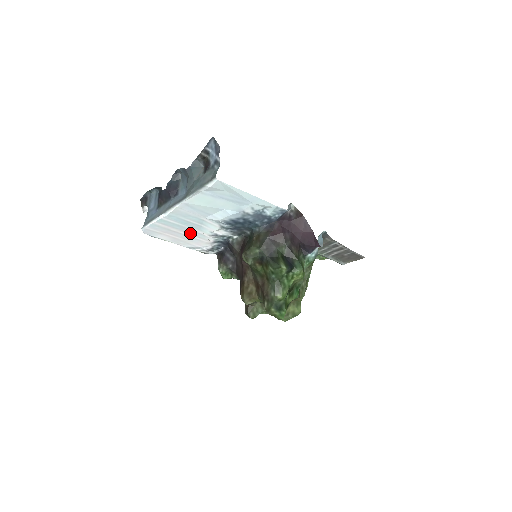
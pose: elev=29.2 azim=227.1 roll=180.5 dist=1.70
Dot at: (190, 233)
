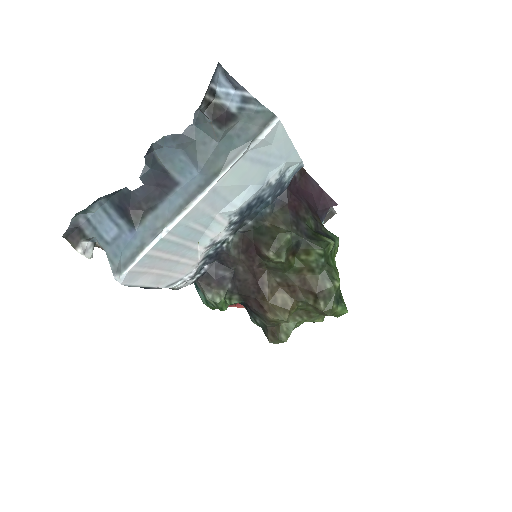
Dot at: (182, 255)
